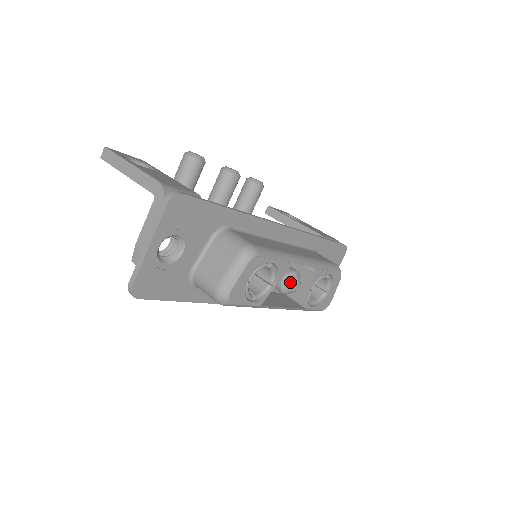
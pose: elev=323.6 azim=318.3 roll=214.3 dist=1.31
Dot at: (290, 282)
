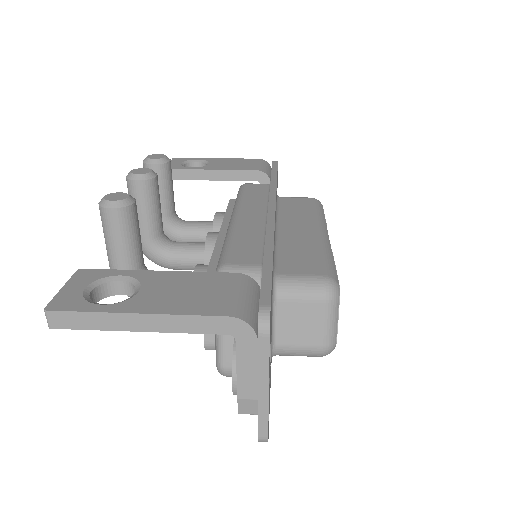
Dot at: occluded
